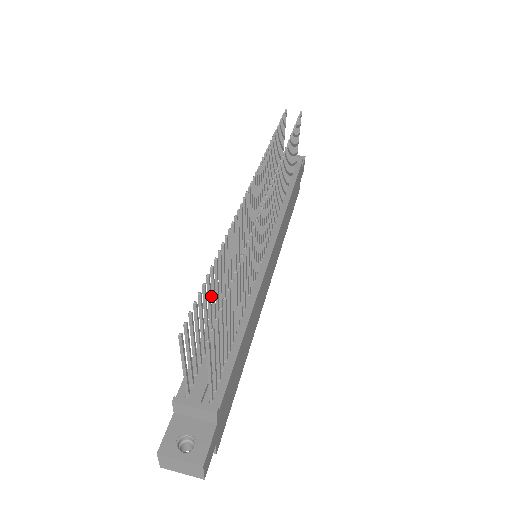
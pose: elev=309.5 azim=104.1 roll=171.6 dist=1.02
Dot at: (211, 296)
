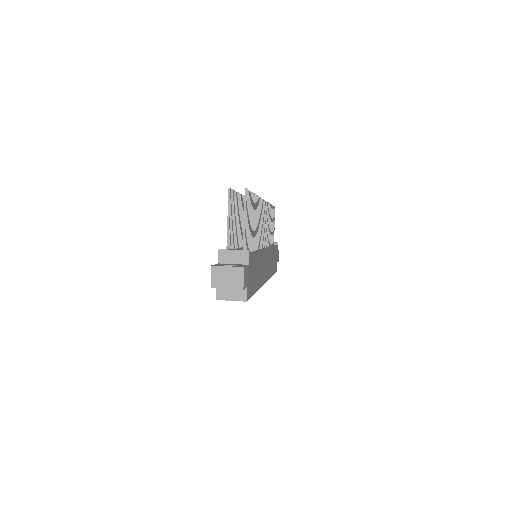
Dot at: occluded
